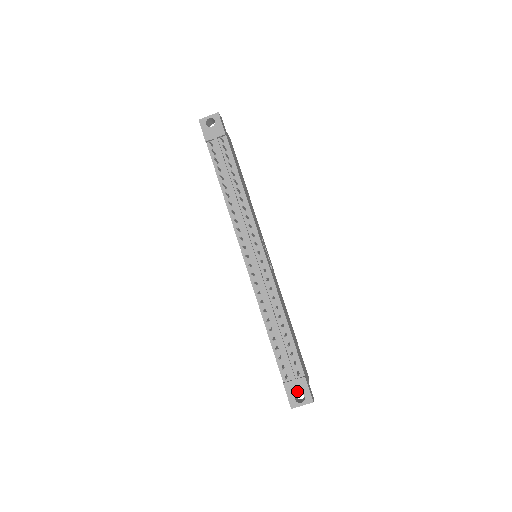
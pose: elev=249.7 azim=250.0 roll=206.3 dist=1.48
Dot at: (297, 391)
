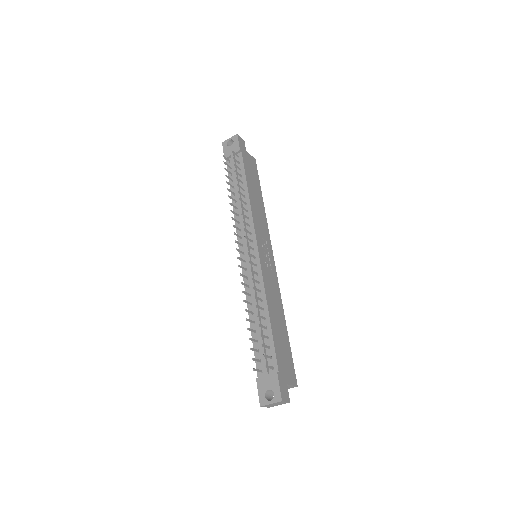
Dot at: (268, 387)
